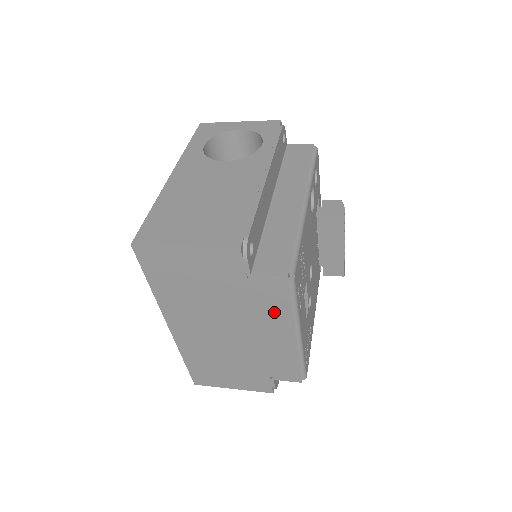
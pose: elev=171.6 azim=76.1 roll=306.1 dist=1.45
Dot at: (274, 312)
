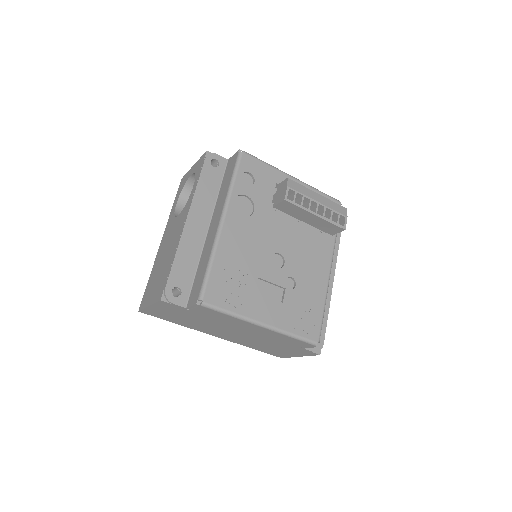
Dot at: (228, 319)
